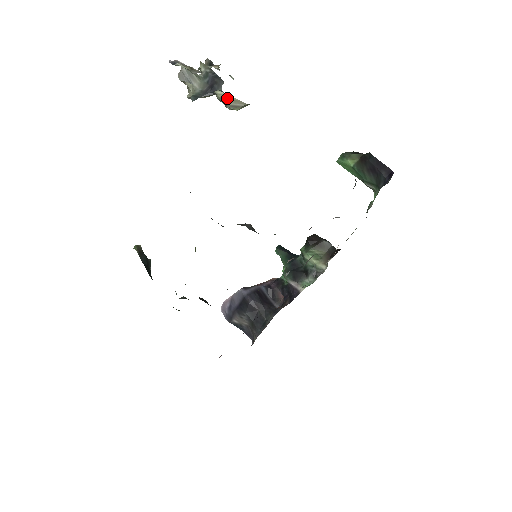
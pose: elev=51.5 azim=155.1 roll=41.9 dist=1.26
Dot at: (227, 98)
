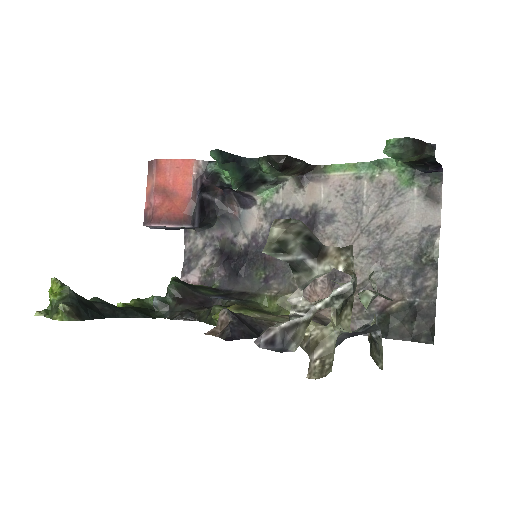
Dot at: occluded
